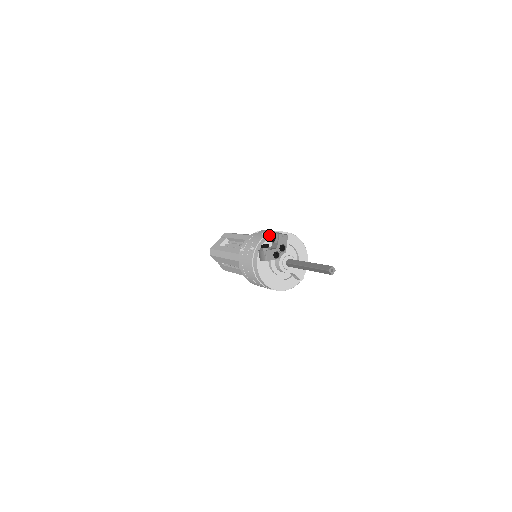
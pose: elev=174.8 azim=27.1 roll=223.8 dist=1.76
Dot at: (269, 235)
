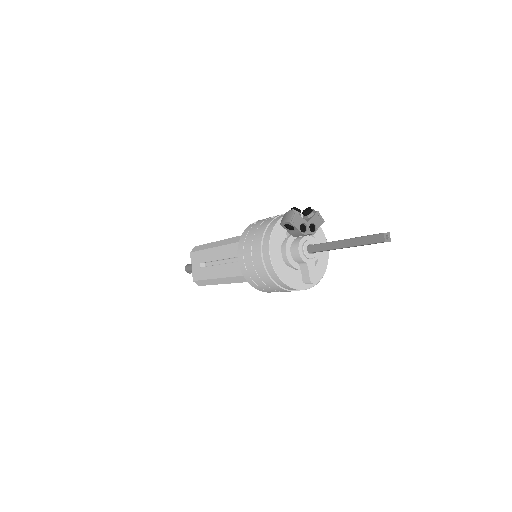
Dot at: occluded
